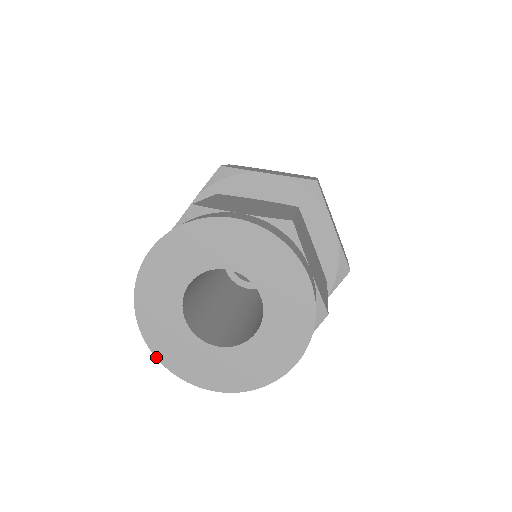
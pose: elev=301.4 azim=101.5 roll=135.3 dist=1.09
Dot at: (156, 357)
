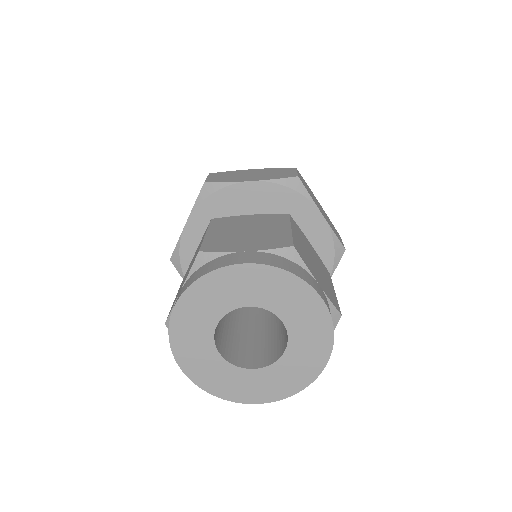
Dot at: (169, 326)
